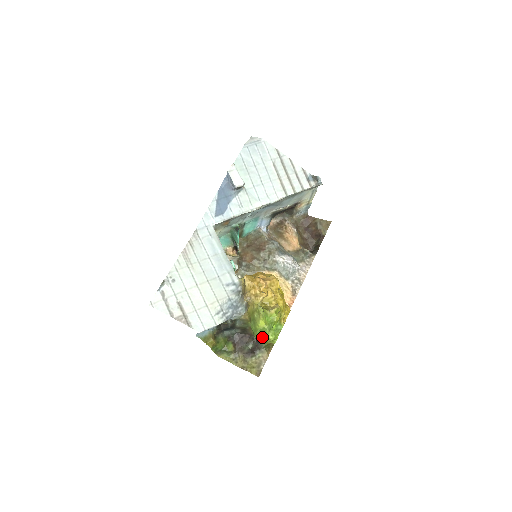
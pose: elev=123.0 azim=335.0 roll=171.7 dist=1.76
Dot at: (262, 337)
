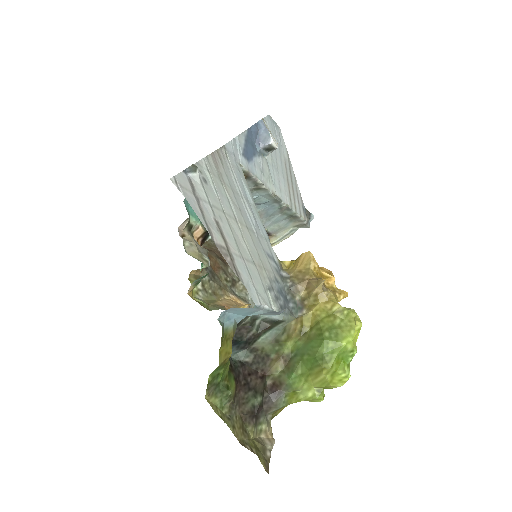
Dot at: (333, 371)
